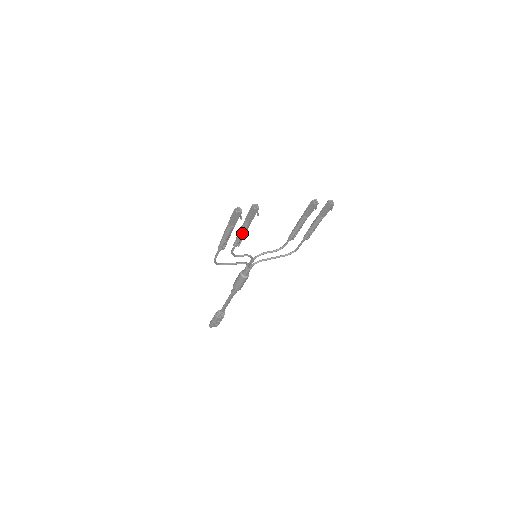
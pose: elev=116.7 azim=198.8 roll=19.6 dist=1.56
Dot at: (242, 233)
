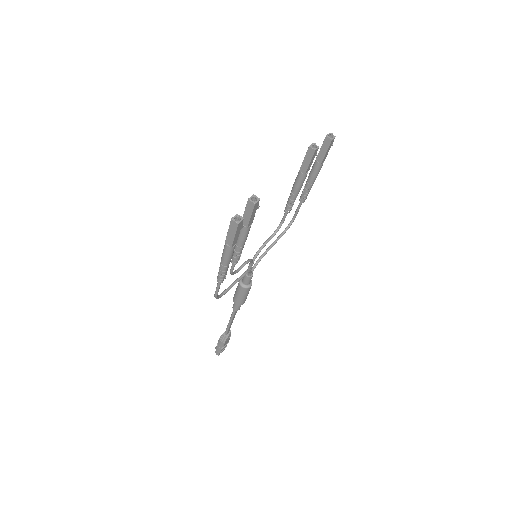
Dot at: (242, 243)
